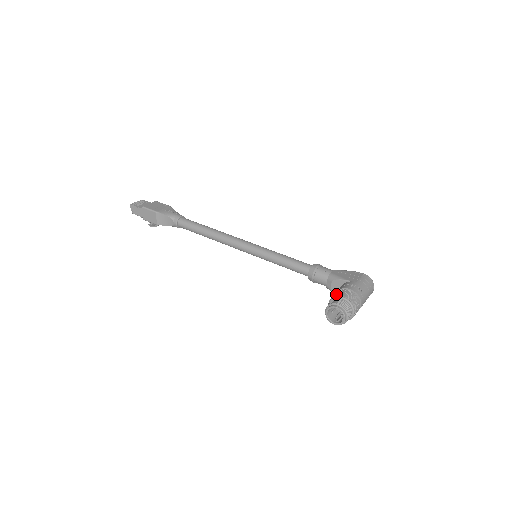
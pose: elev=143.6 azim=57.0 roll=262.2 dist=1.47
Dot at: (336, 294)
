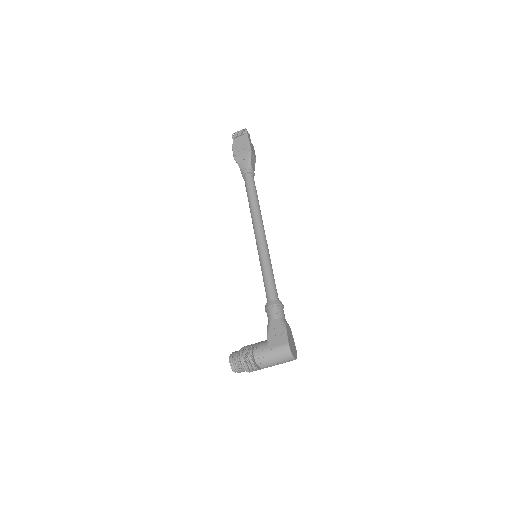
Dot at: (243, 348)
